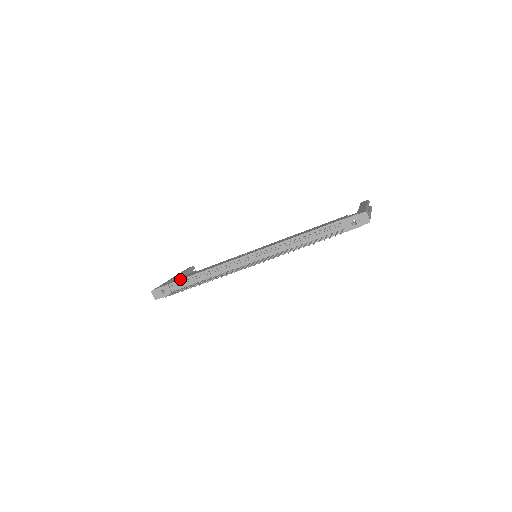
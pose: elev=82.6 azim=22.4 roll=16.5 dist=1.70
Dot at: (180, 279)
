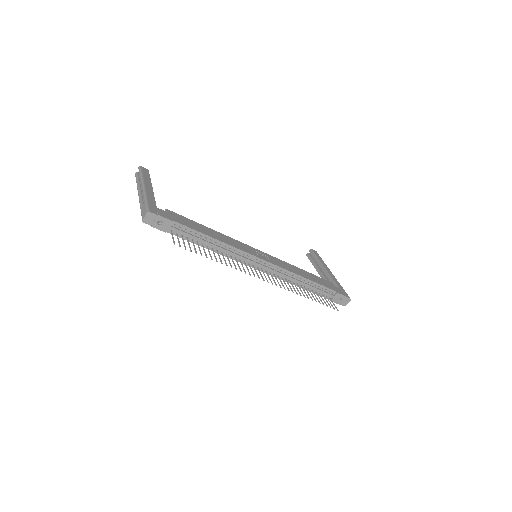
Dot at: (189, 227)
